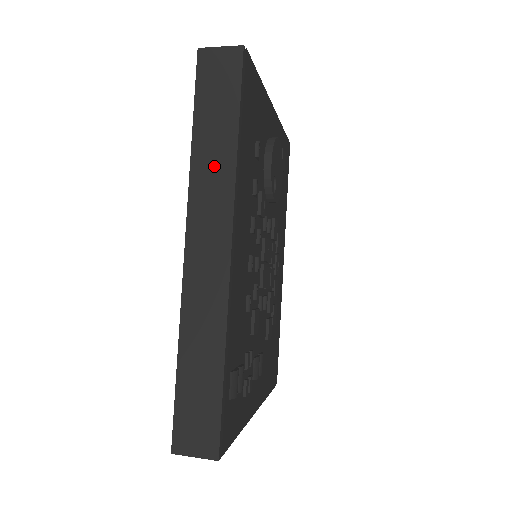
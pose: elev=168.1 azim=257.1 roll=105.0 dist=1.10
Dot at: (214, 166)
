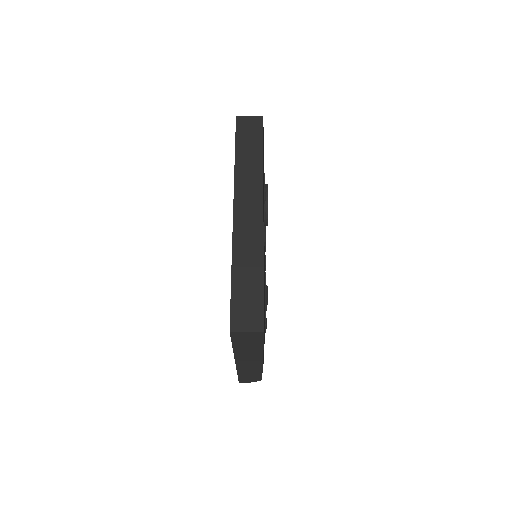
Dot at: (249, 169)
